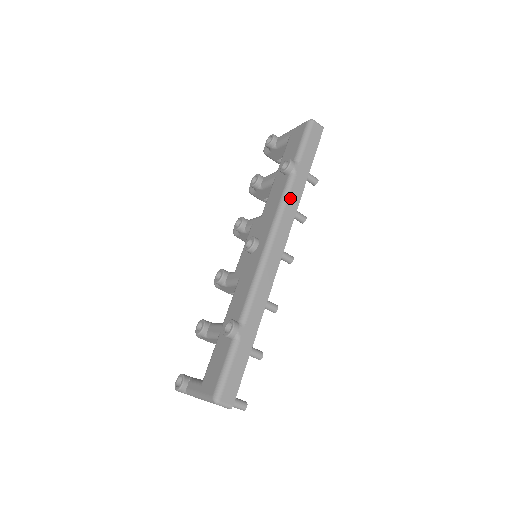
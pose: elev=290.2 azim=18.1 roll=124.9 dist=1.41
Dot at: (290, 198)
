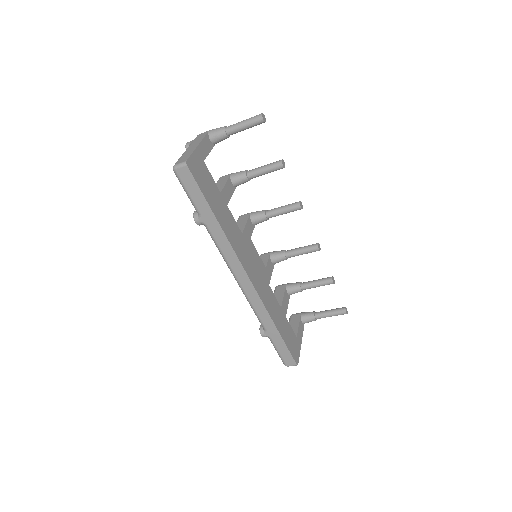
Dot at: (220, 245)
